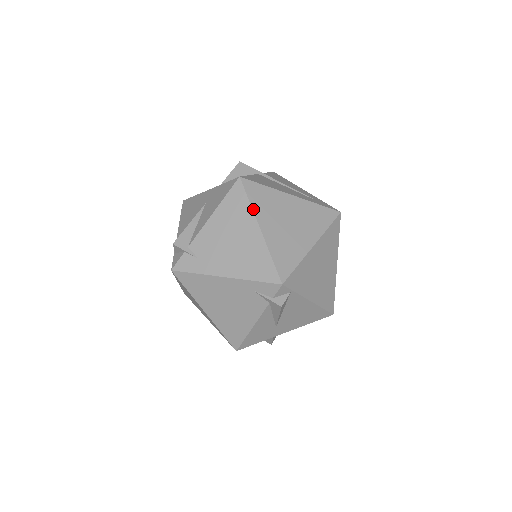
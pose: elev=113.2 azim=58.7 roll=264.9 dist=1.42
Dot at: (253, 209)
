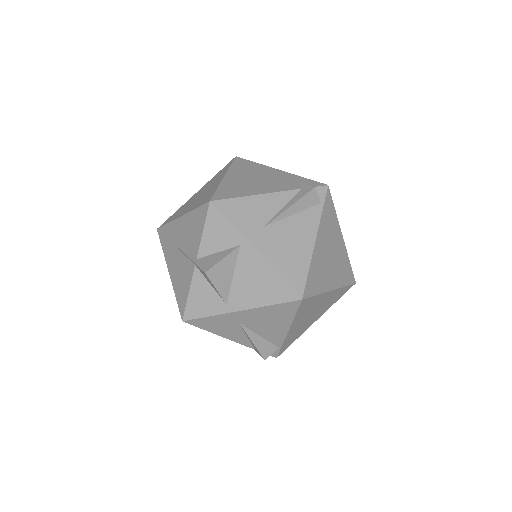
Dot at: occluded
